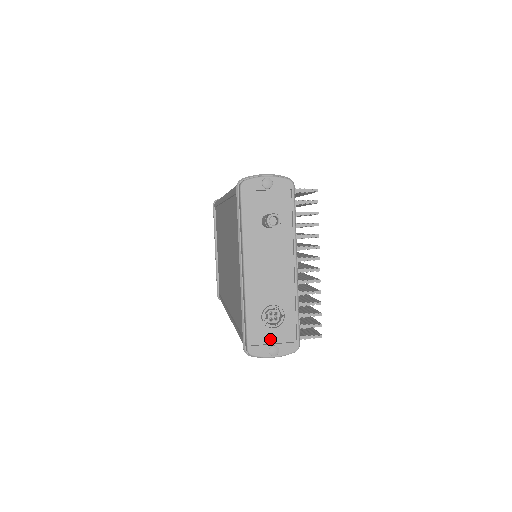
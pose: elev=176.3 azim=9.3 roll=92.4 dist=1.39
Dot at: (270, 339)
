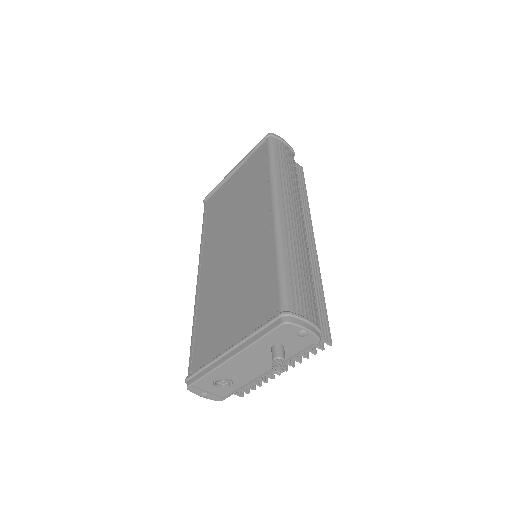
Dot at: (208, 389)
